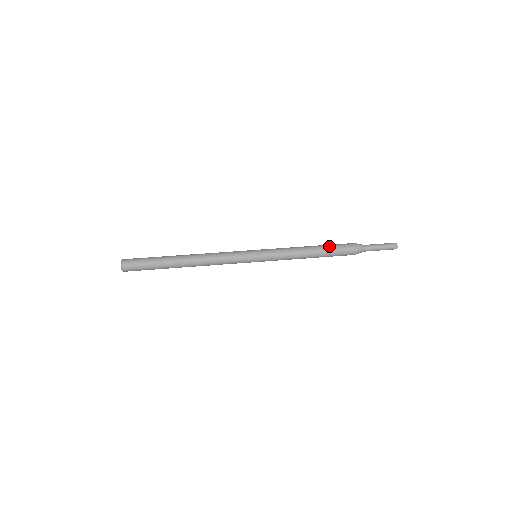
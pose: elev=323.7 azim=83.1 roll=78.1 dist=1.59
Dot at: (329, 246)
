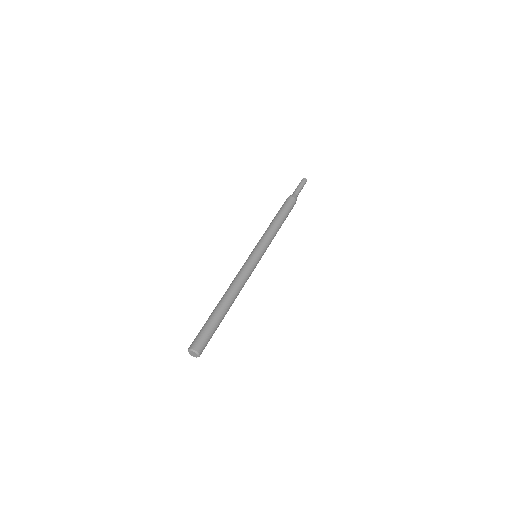
Dot at: (285, 211)
